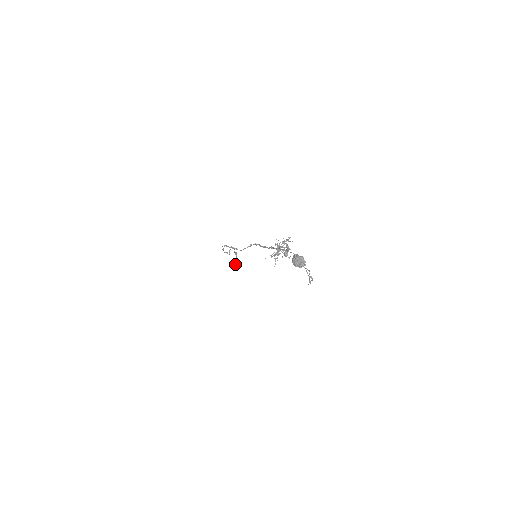
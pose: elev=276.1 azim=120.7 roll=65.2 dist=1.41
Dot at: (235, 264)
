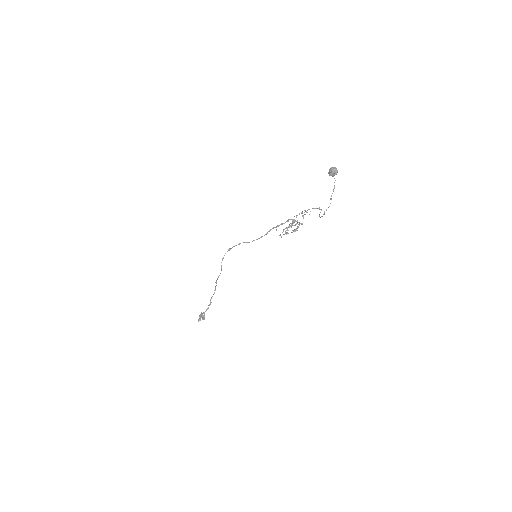
Dot at: (203, 315)
